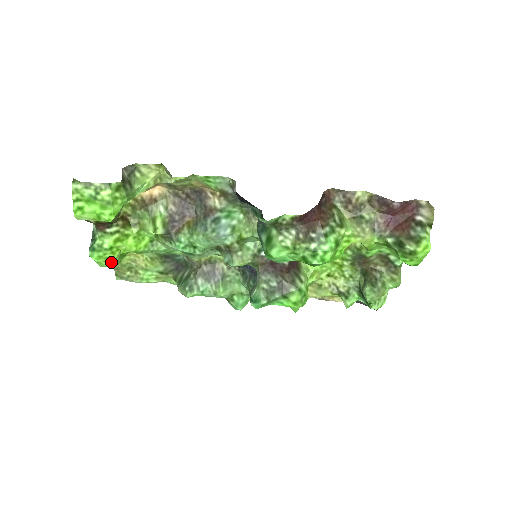
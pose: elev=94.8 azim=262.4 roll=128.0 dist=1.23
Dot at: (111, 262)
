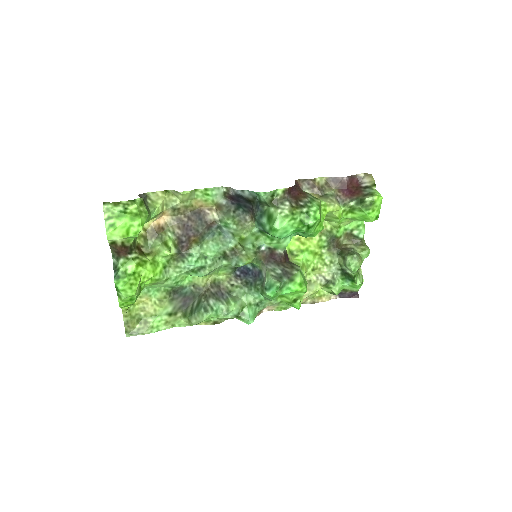
Dot at: (134, 290)
